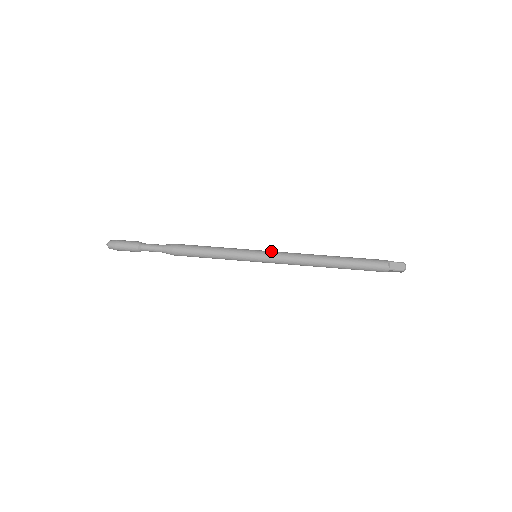
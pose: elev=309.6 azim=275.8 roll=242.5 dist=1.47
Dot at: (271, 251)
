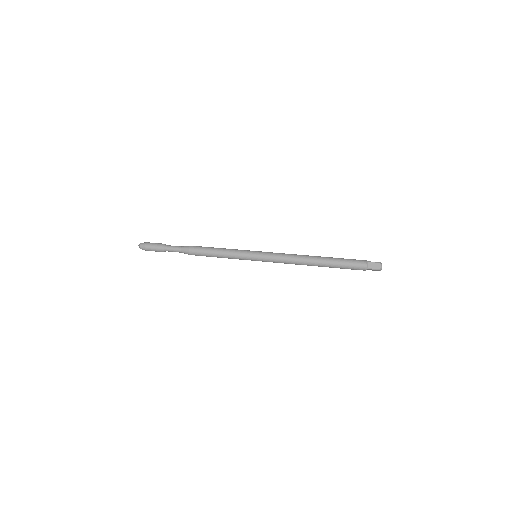
Dot at: (268, 252)
